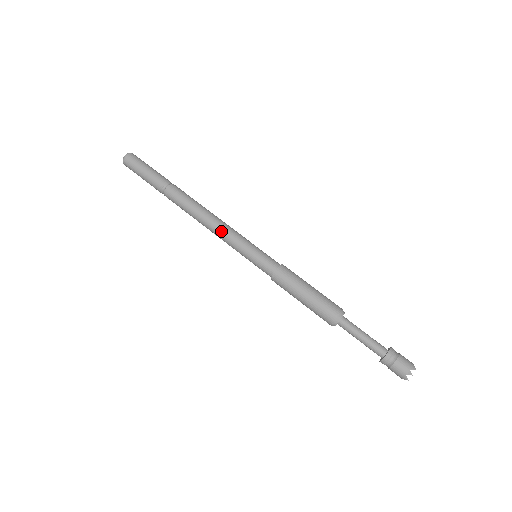
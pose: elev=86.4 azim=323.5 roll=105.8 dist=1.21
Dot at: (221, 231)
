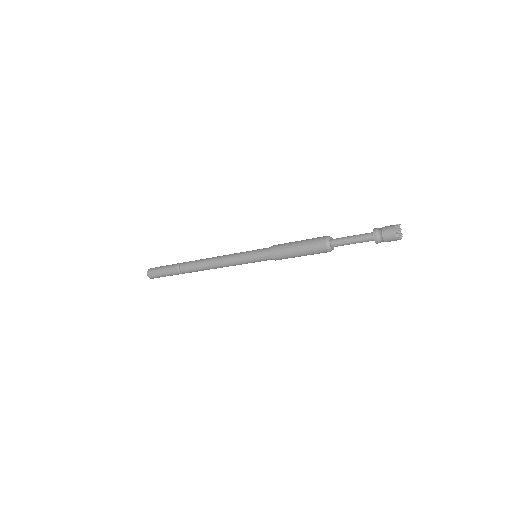
Dot at: (226, 264)
